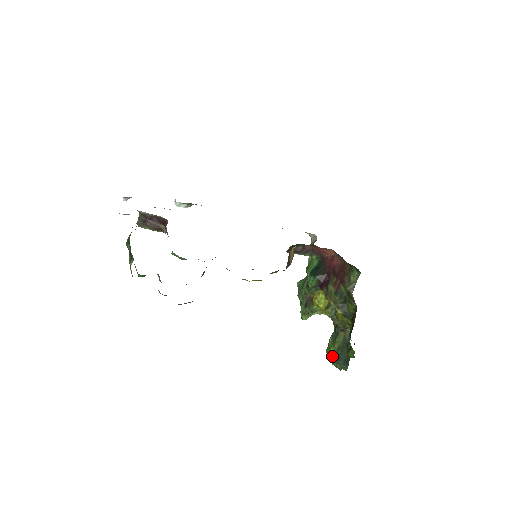
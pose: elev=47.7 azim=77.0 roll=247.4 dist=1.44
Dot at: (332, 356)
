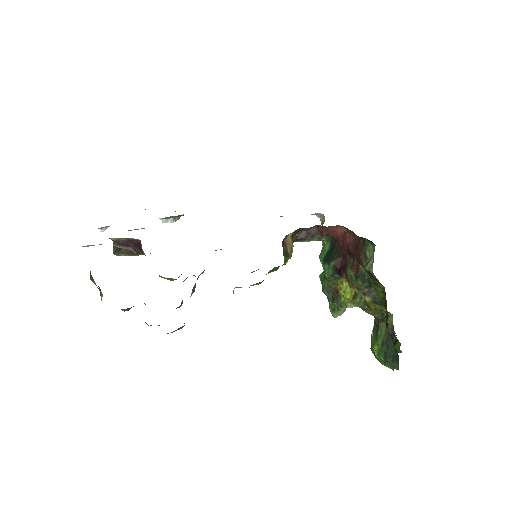
Dot at: (377, 355)
